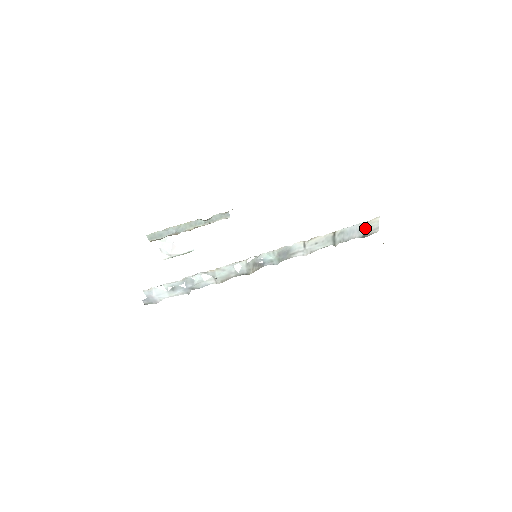
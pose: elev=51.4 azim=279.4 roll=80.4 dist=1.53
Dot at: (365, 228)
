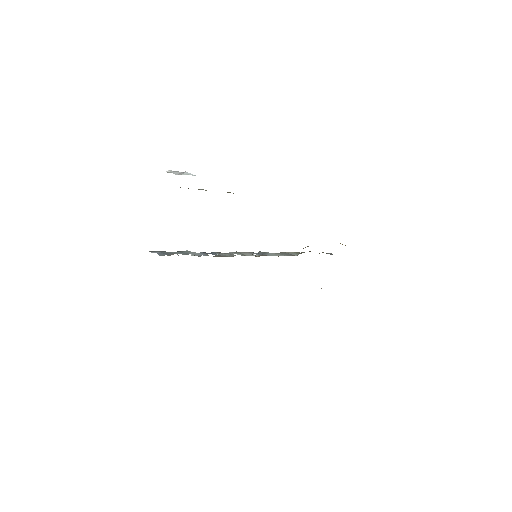
Dot at: occluded
